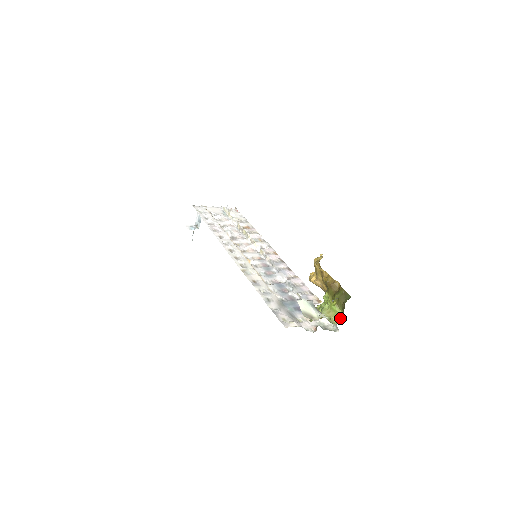
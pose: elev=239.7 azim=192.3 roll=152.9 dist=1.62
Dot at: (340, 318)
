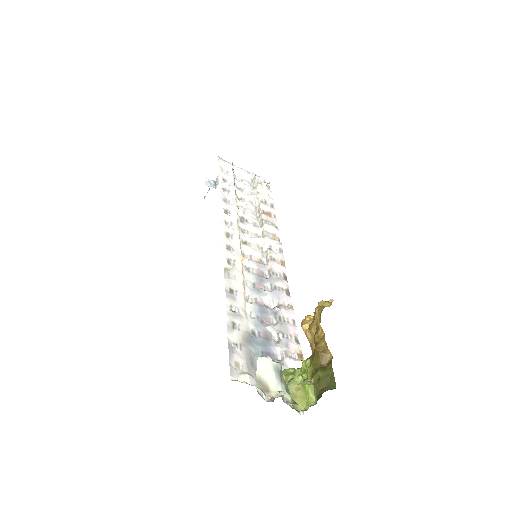
Dot at: (308, 406)
